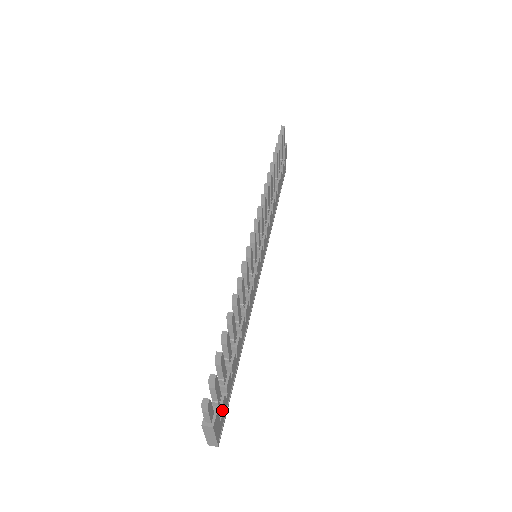
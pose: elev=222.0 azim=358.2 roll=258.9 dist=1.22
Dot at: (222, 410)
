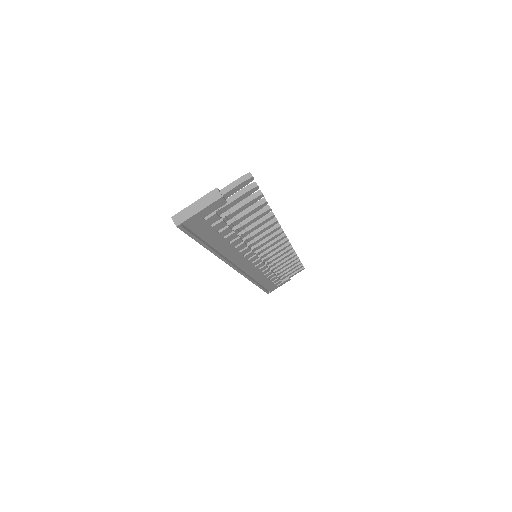
Dot at: (210, 219)
